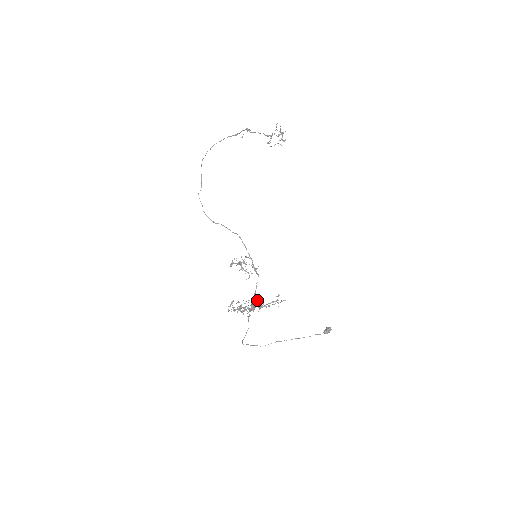
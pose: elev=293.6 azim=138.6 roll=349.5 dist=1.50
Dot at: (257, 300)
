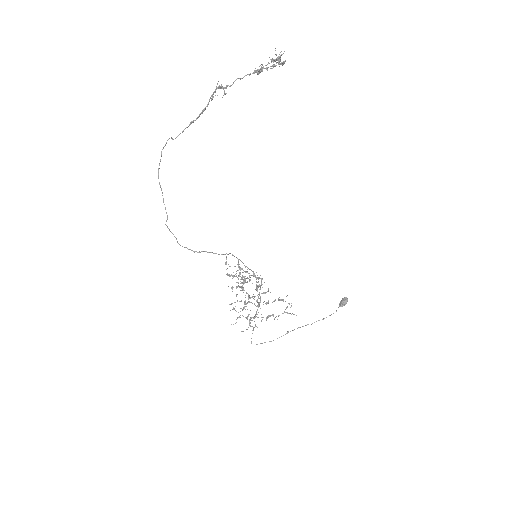
Dot at: occluded
